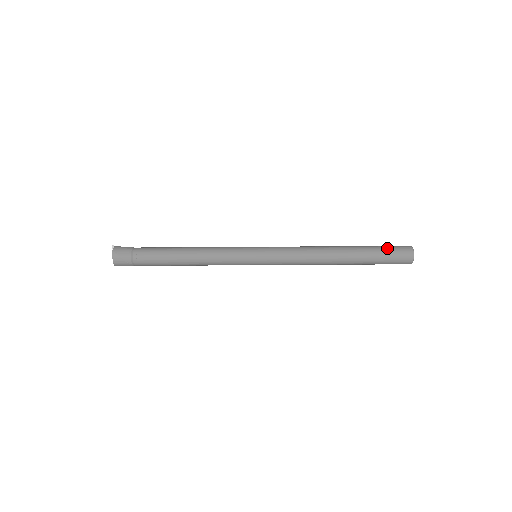
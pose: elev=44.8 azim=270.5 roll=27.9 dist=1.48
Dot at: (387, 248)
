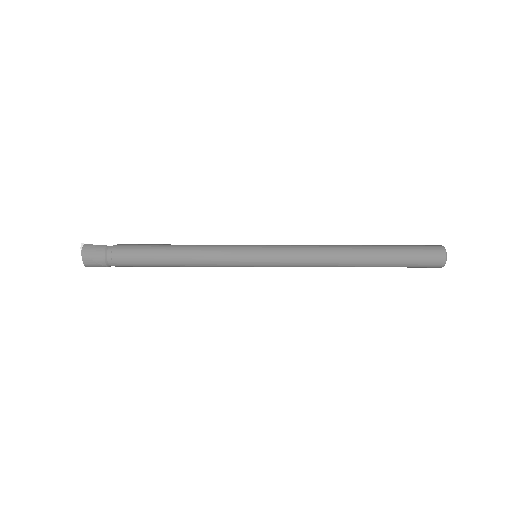
Dot at: (415, 250)
